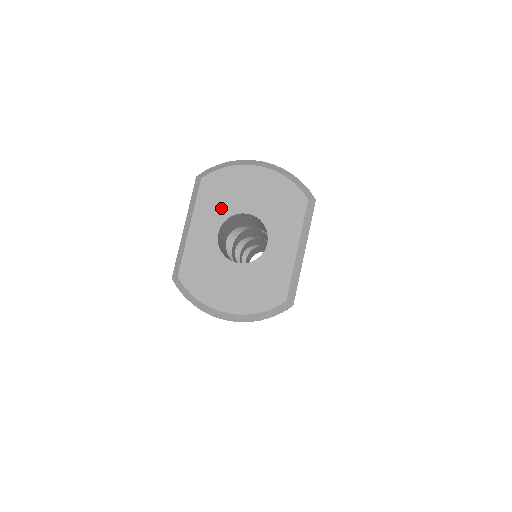
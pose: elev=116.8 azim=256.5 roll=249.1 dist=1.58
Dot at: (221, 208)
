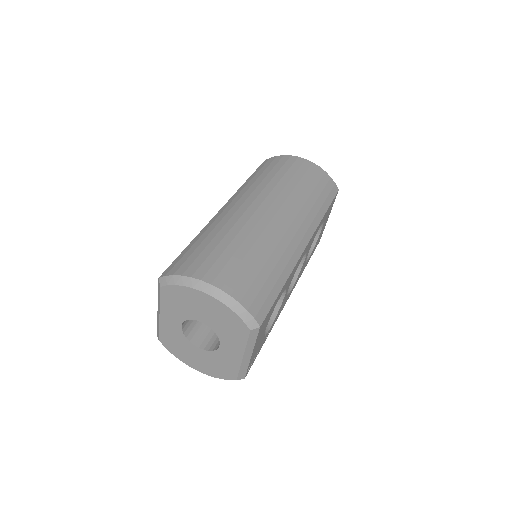
Dot at: (180, 312)
